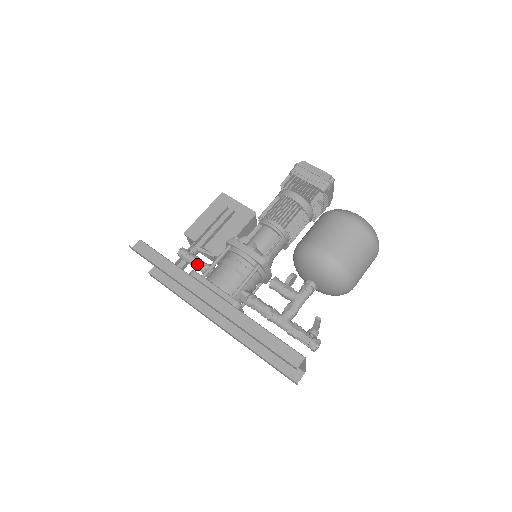
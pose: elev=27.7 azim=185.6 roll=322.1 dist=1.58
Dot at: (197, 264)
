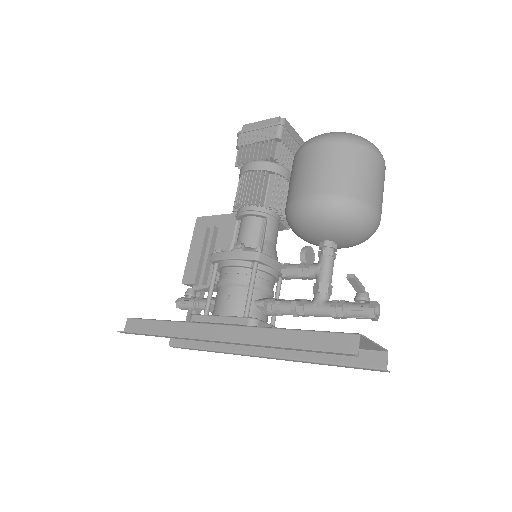
Dot at: (199, 305)
